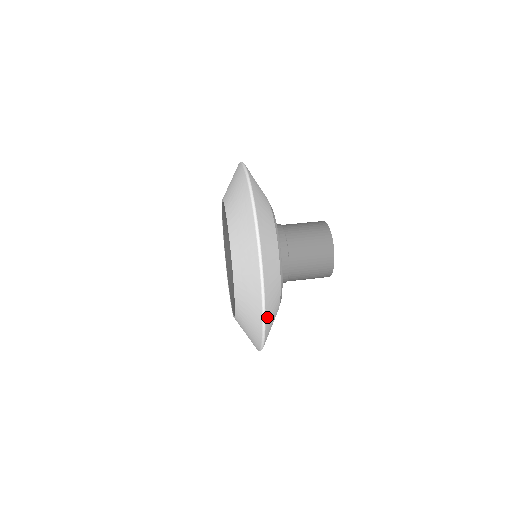
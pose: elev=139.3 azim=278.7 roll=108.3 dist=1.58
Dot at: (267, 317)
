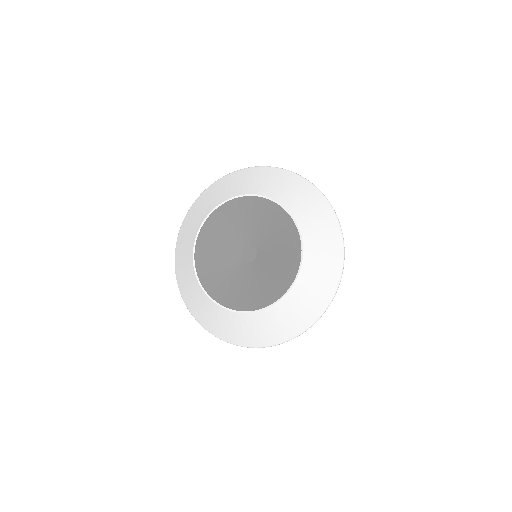
Dot at: occluded
